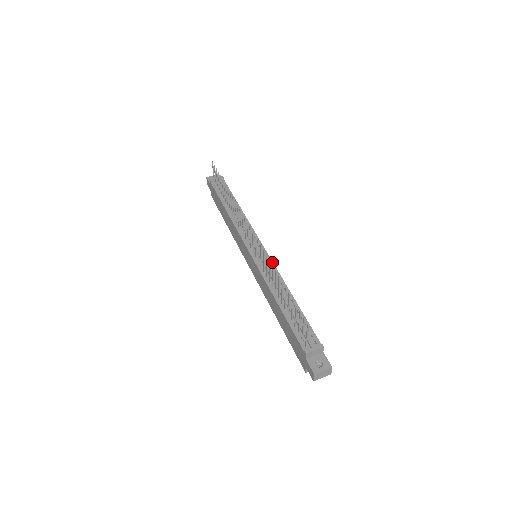
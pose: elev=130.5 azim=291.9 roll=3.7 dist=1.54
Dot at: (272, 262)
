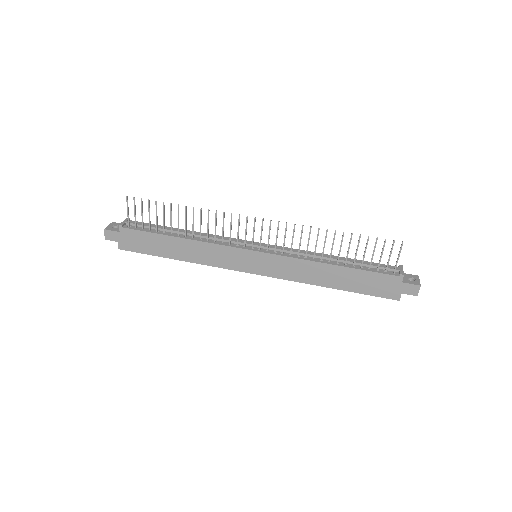
Dot at: occluded
